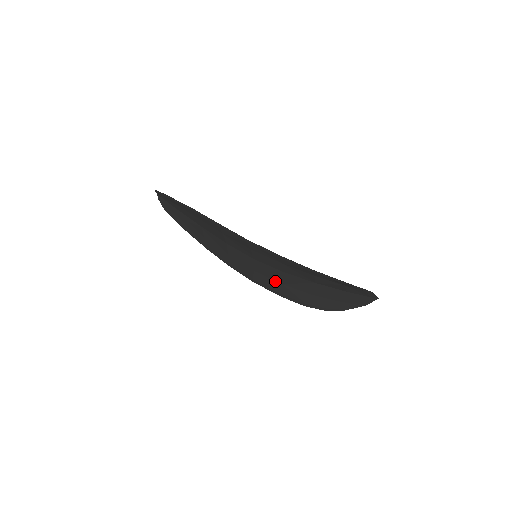
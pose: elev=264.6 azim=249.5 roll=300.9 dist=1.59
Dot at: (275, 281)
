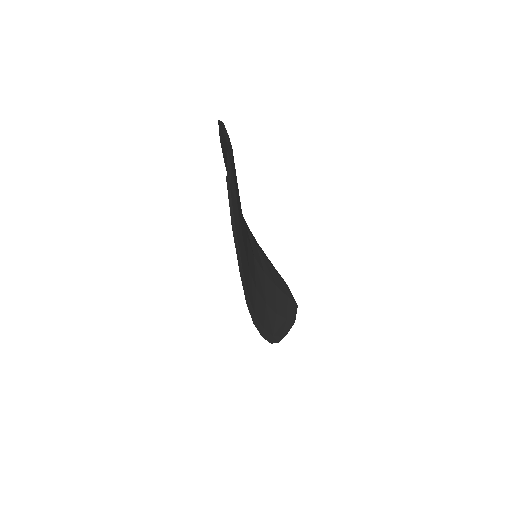
Dot at: occluded
